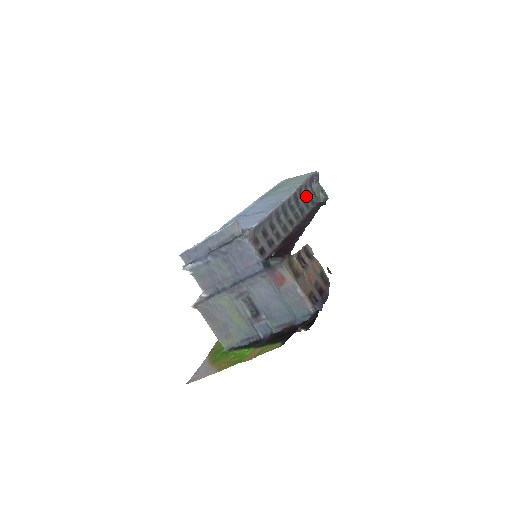
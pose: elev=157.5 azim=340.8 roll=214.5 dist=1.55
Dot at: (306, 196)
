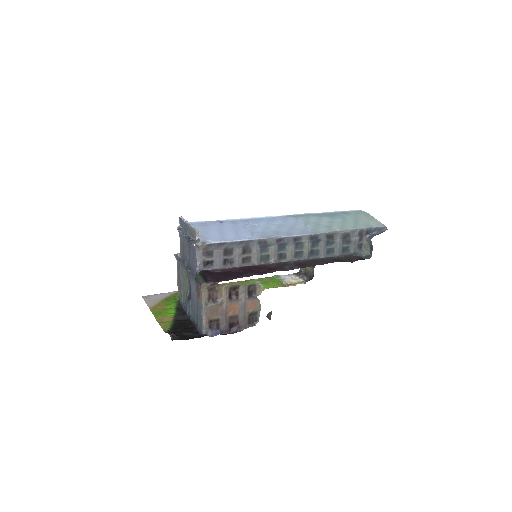
Dot at: (339, 243)
